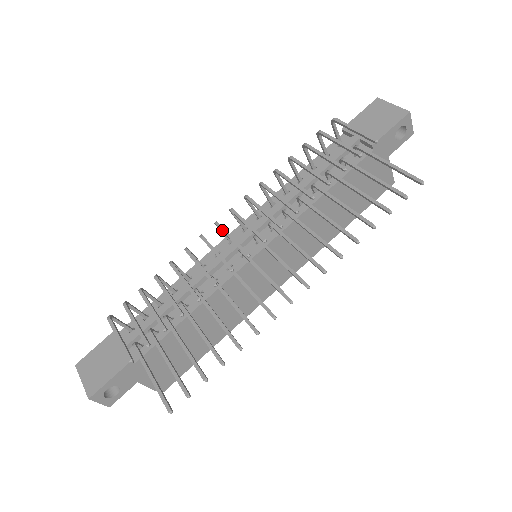
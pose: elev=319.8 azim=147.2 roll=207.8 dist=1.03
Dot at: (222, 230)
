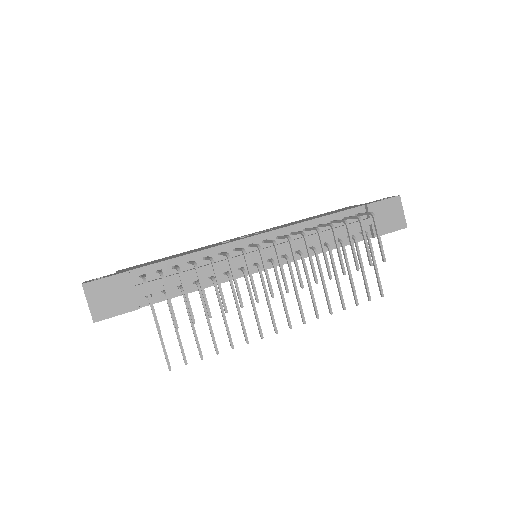
Dot at: (263, 261)
